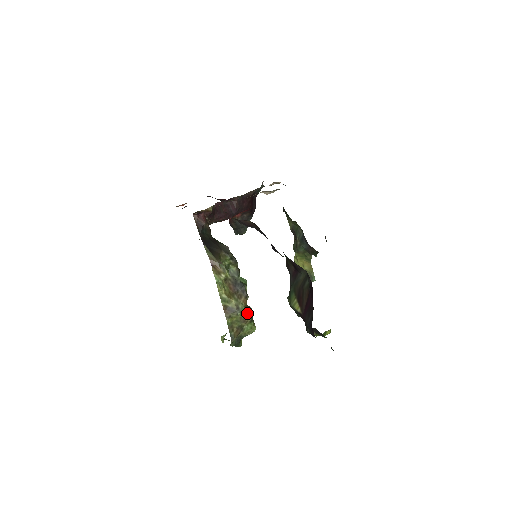
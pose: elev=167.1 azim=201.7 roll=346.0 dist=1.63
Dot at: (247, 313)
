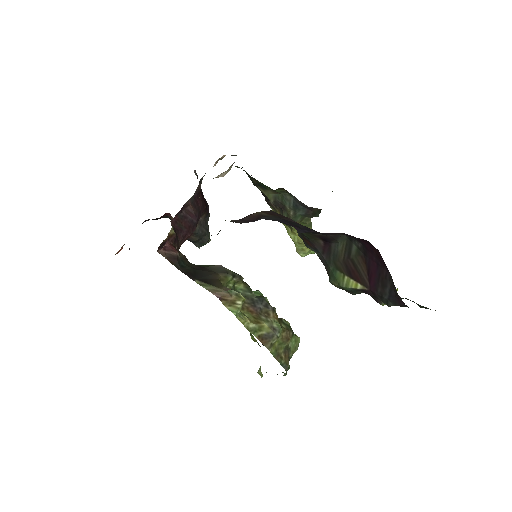
Dot at: (284, 328)
